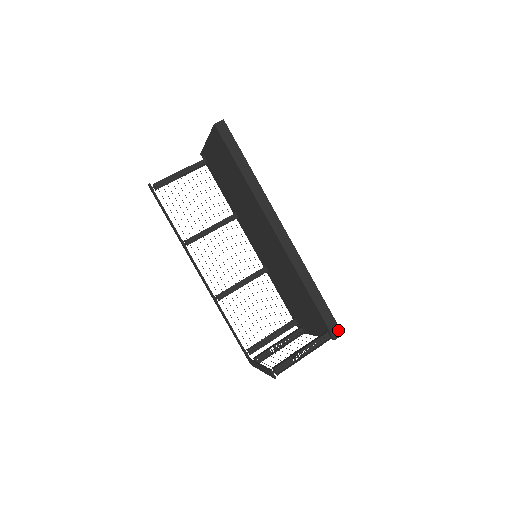
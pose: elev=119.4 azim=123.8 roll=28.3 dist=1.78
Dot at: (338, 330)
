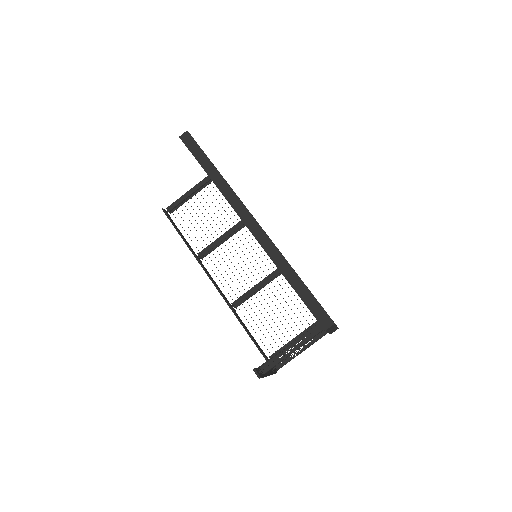
Dot at: (328, 319)
